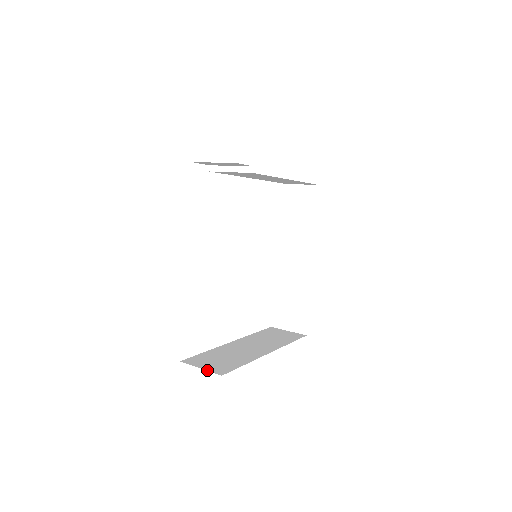
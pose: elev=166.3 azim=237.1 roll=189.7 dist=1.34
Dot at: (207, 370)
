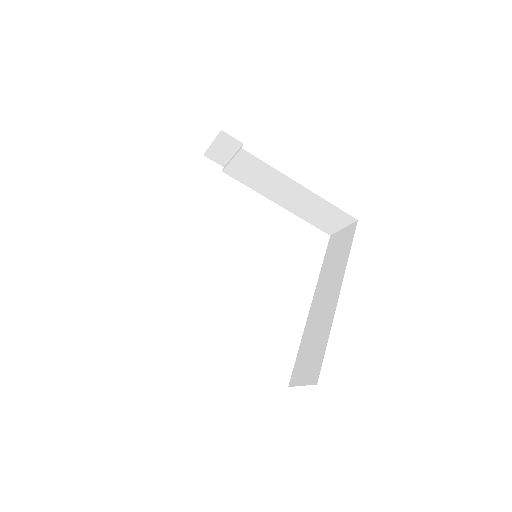
Dot at: occluded
